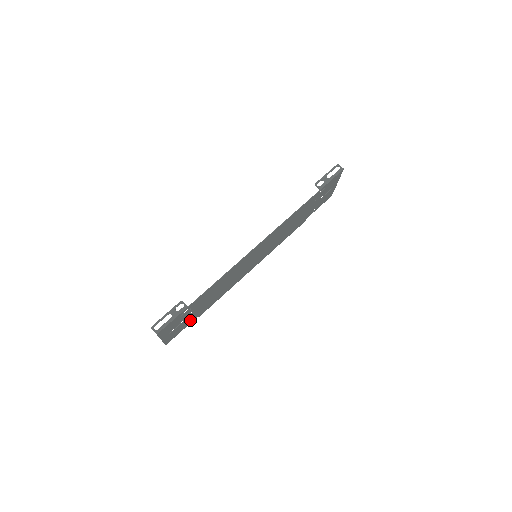
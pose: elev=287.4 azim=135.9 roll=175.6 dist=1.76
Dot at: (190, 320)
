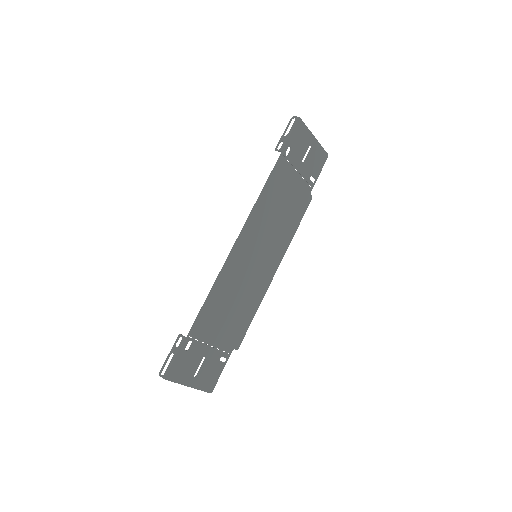
Dot at: (222, 356)
